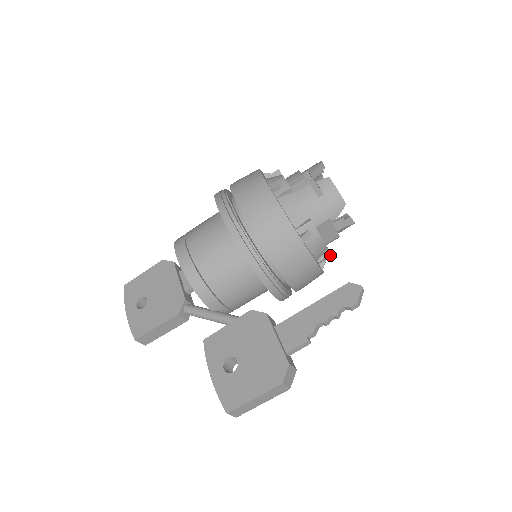
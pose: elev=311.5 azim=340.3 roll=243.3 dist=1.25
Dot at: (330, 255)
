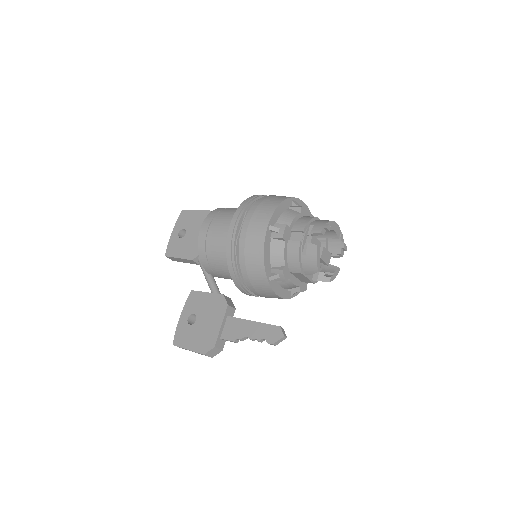
Dot at: occluded
